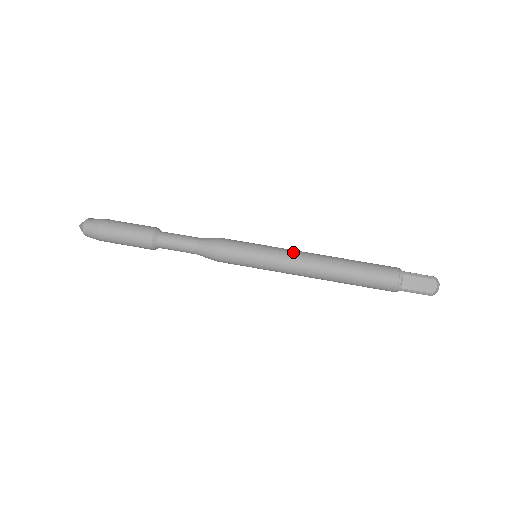
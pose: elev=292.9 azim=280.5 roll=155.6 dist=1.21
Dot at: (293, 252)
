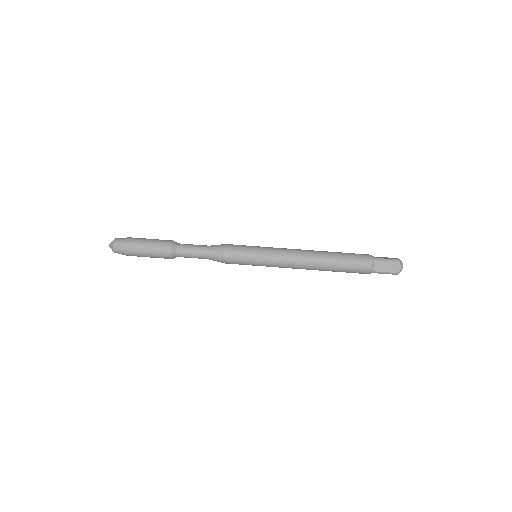
Dot at: (285, 251)
